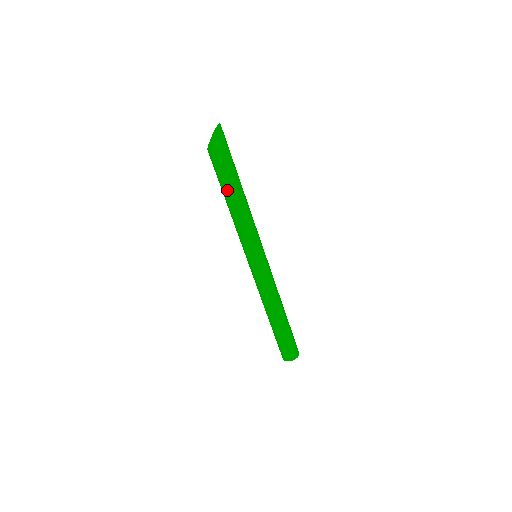
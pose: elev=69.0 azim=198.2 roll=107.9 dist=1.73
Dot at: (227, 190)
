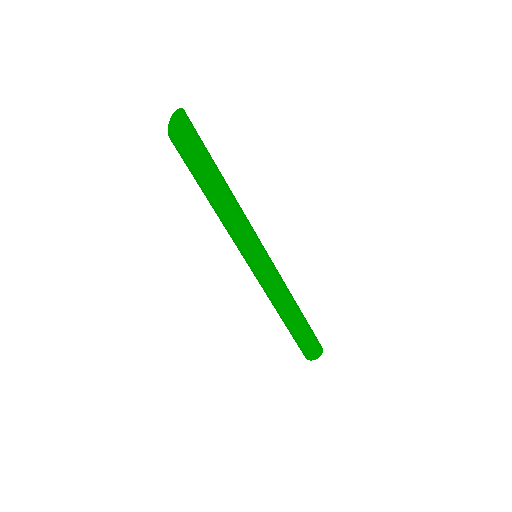
Dot at: (201, 188)
